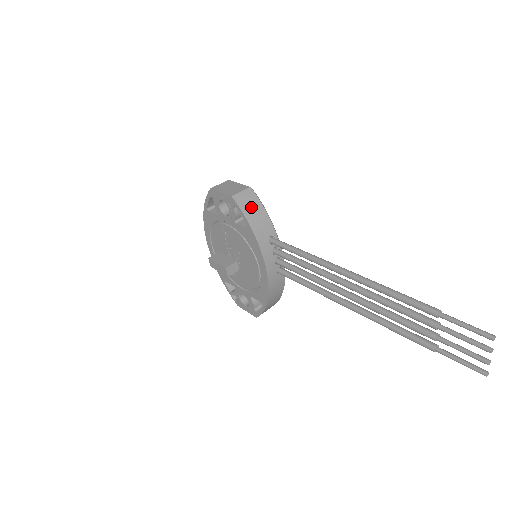
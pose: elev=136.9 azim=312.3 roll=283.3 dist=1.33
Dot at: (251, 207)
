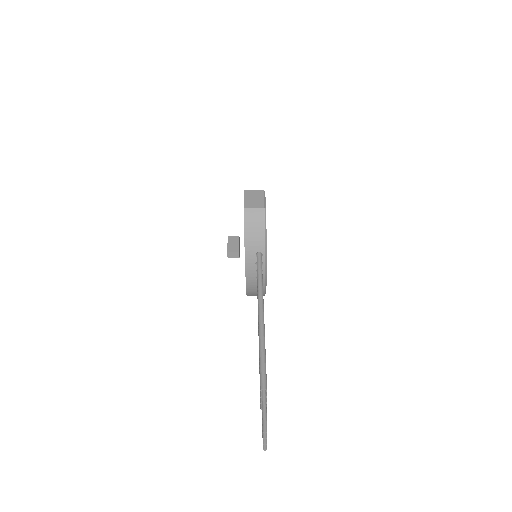
Dot at: (254, 223)
